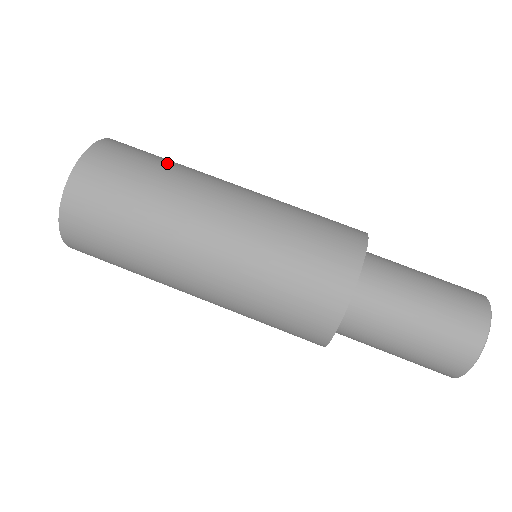
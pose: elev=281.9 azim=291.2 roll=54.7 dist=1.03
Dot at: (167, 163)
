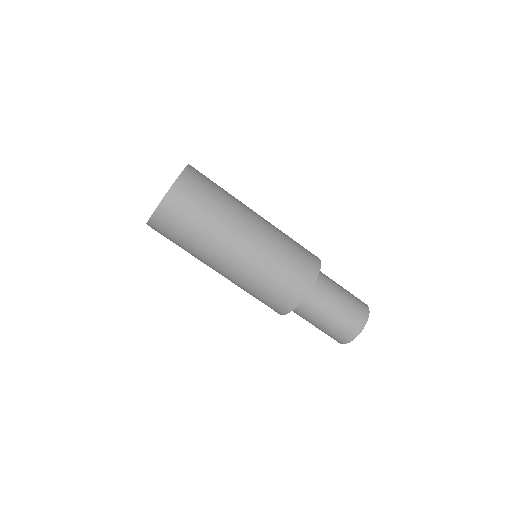
Dot at: (219, 198)
